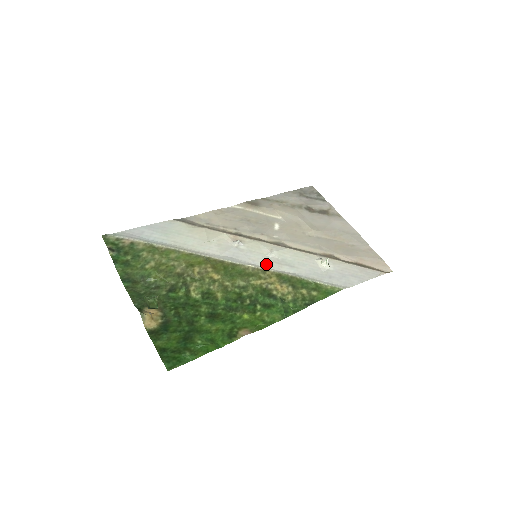
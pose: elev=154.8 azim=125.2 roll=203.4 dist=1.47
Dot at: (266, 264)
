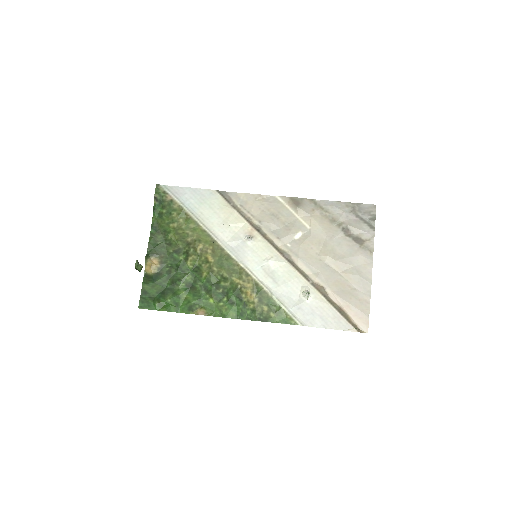
Dot at: (255, 269)
